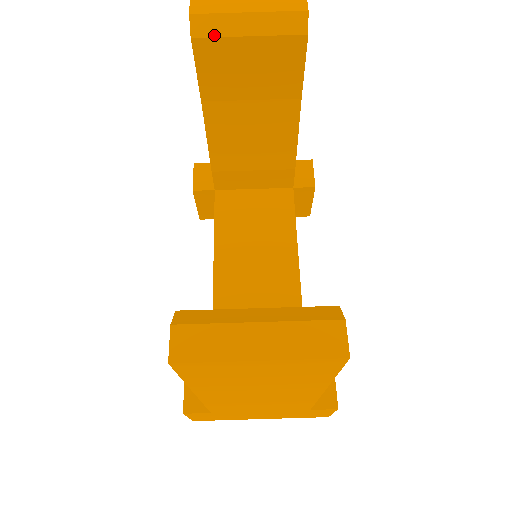
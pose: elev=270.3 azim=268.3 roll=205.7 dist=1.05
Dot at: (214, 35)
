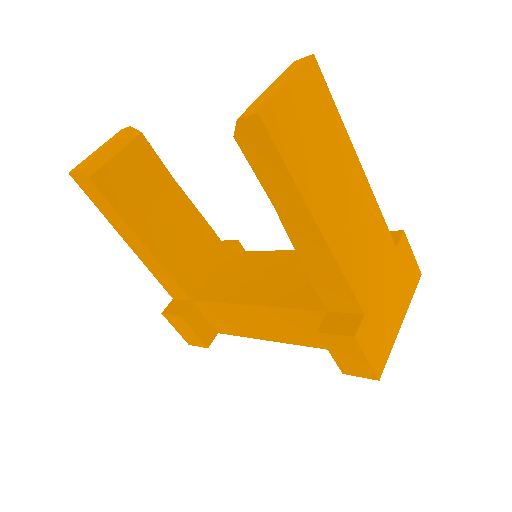
Dot at: (99, 167)
